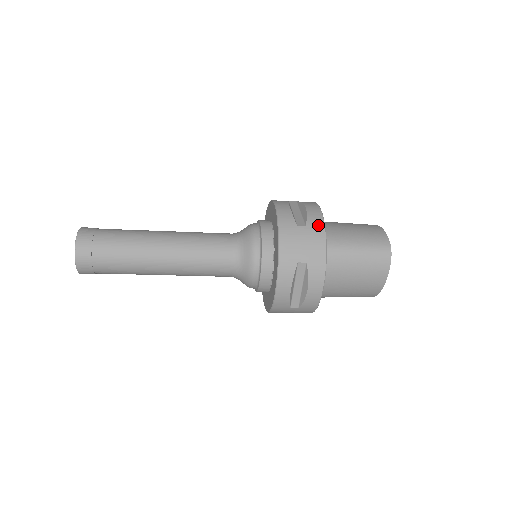
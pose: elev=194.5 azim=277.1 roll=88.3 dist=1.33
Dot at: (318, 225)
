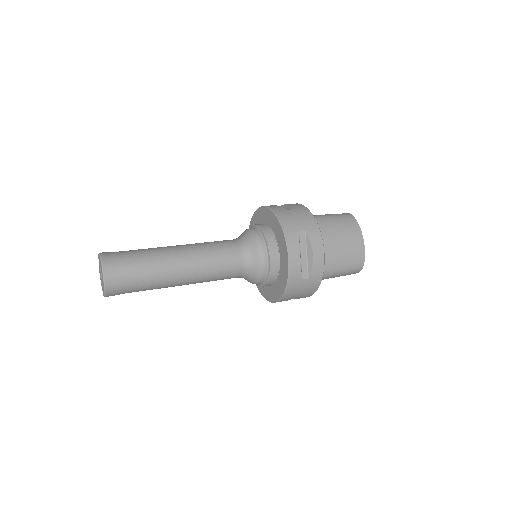
Dot at: (318, 276)
